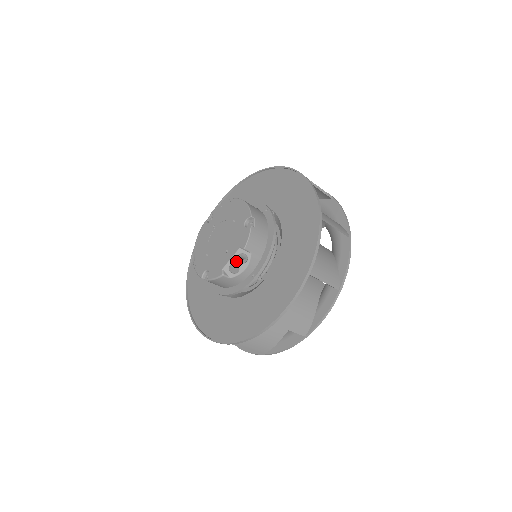
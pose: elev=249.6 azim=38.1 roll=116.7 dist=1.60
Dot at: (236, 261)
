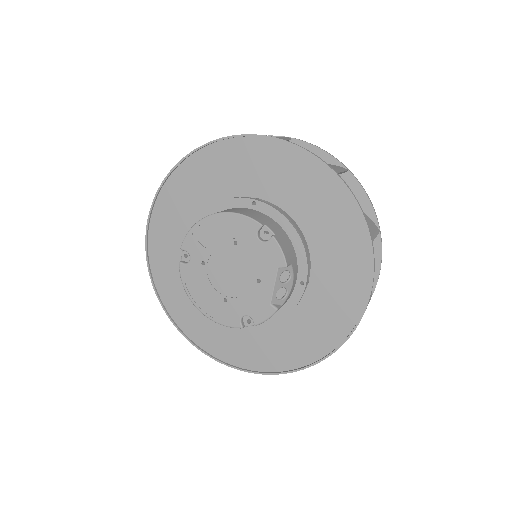
Dot at: (280, 285)
